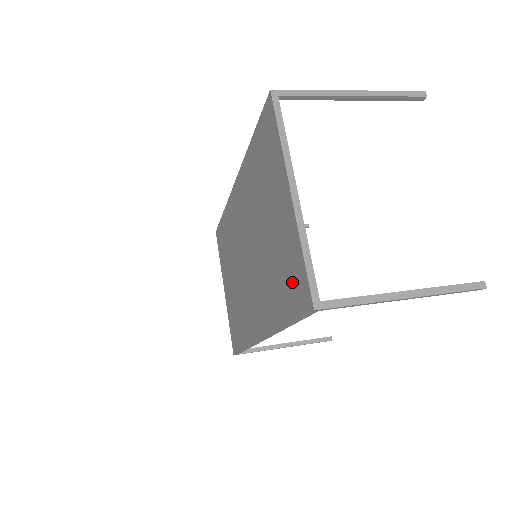
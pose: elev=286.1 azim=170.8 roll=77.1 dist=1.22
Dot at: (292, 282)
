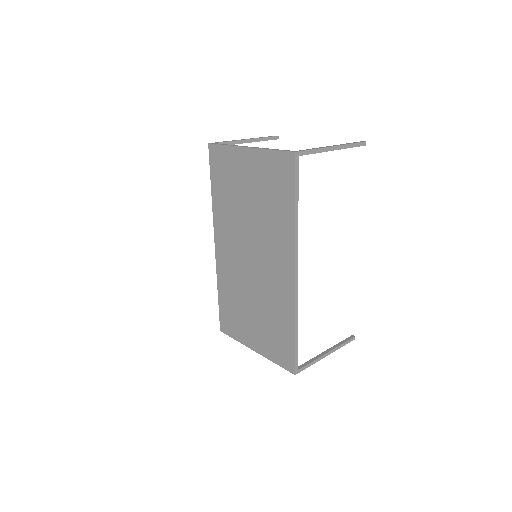
Dot at: (279, 176)
